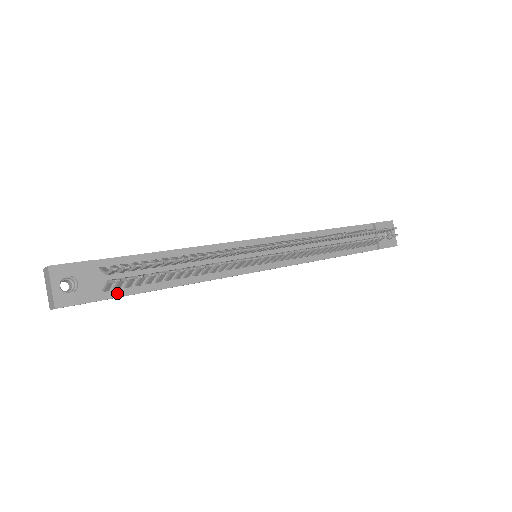
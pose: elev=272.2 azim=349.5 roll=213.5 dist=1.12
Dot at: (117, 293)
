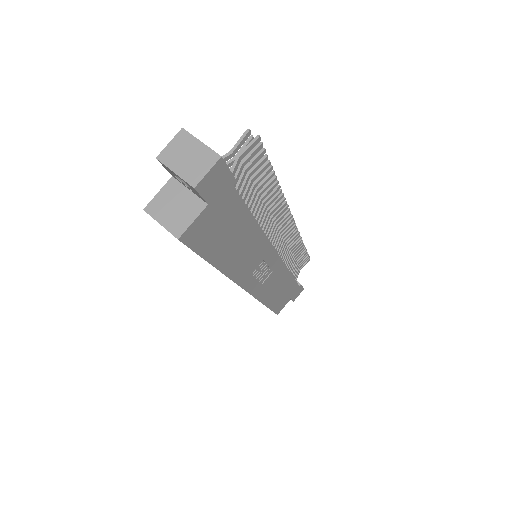
Dot at: (235, 192)
